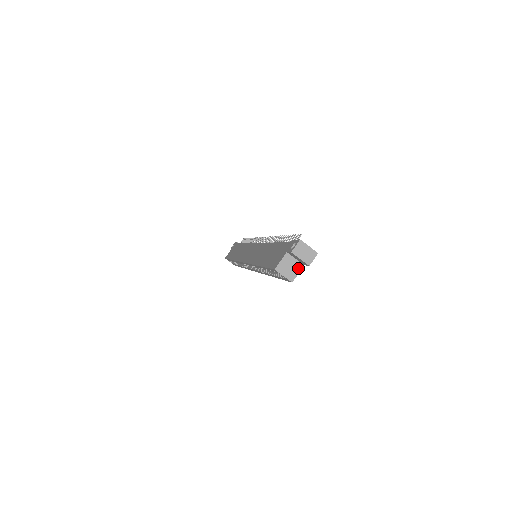
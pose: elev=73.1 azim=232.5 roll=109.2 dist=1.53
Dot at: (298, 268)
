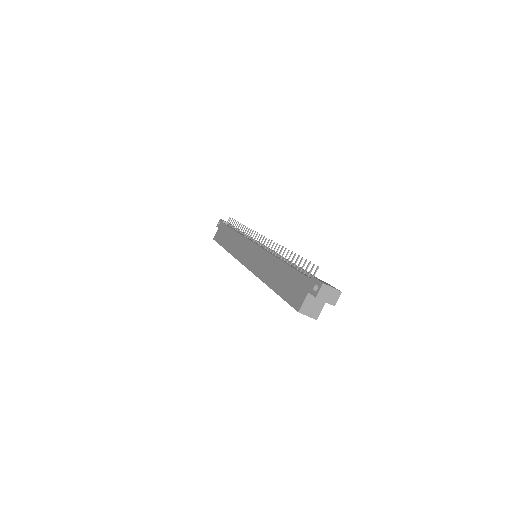
Dot at: (321, 305)
